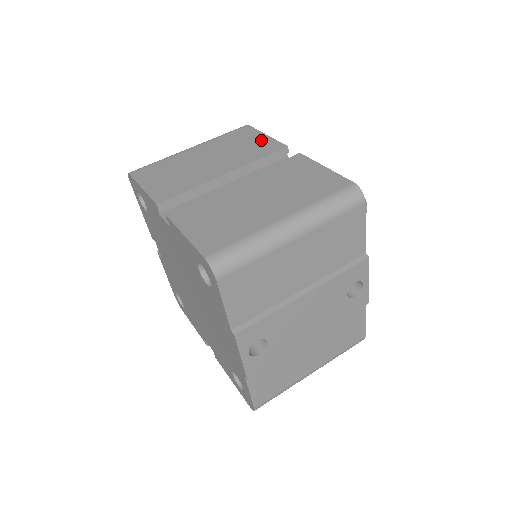
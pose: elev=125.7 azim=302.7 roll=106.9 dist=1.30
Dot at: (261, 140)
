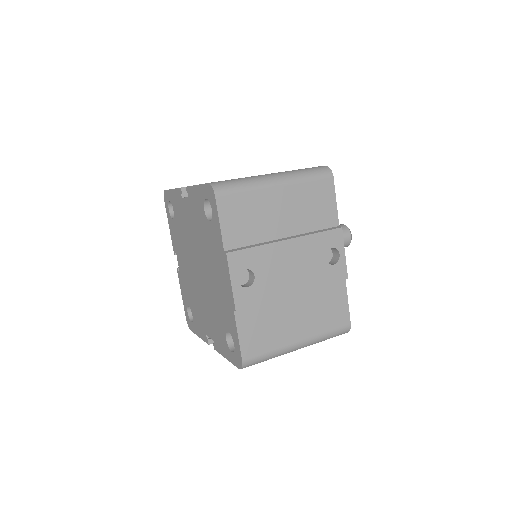
Dot at: occluded
